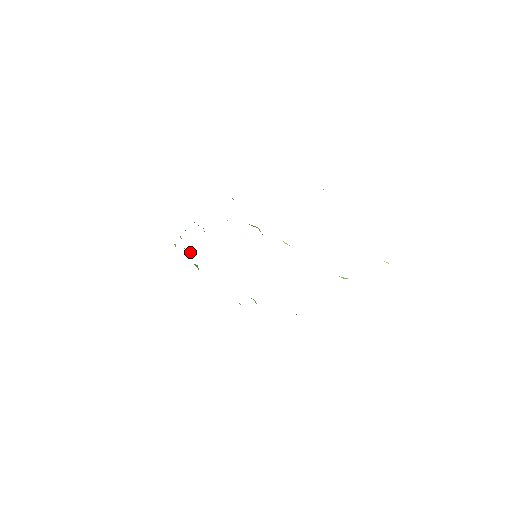
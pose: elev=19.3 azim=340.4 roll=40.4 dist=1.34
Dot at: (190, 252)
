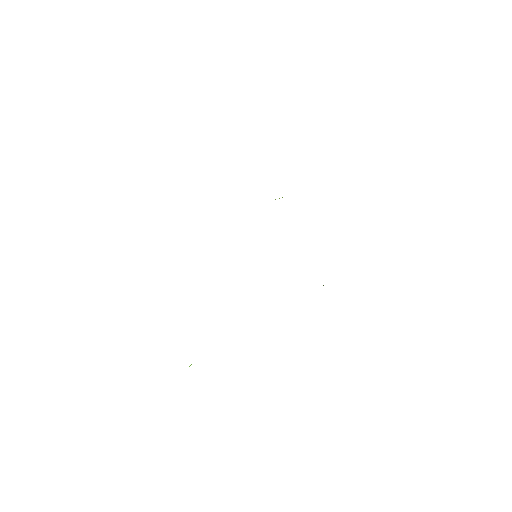
Dot at: occluded
